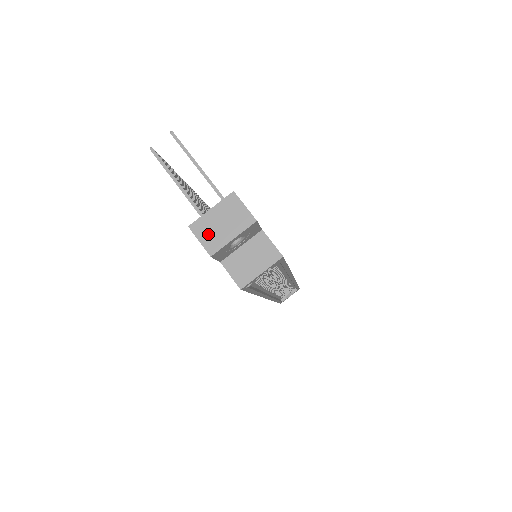
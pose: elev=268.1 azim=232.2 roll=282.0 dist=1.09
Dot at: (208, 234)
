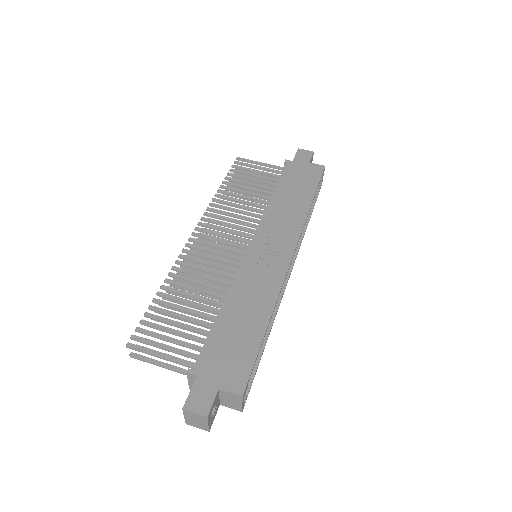
Dot at: (197, 425)
